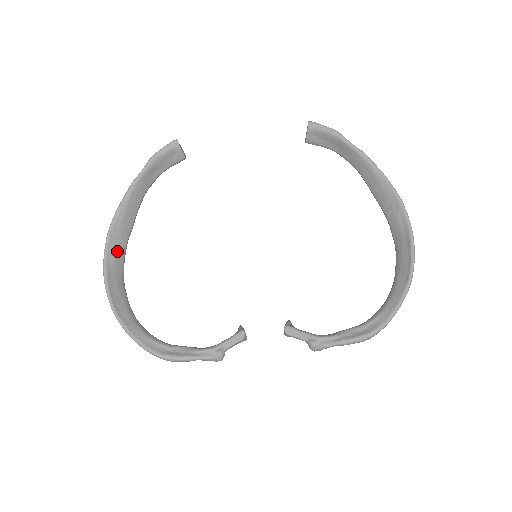
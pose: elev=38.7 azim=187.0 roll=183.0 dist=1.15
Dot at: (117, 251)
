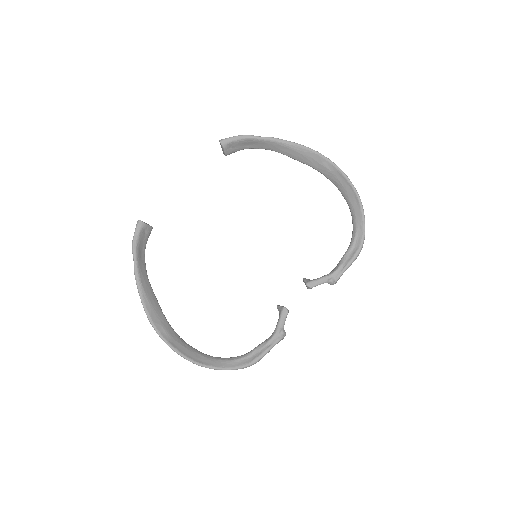
Dot at: (164, 326)
